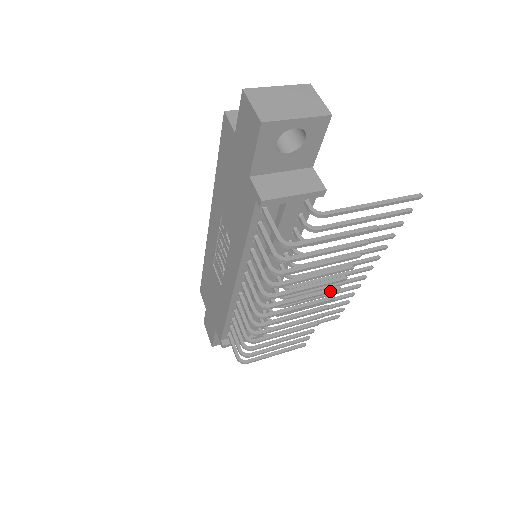
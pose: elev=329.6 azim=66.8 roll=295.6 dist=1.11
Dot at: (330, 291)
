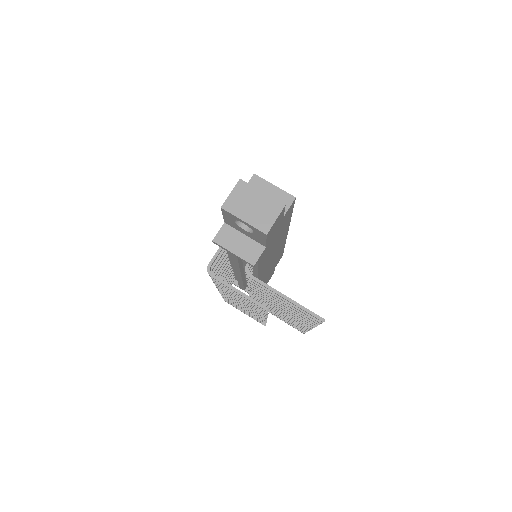
Dot at: (258, 313)
